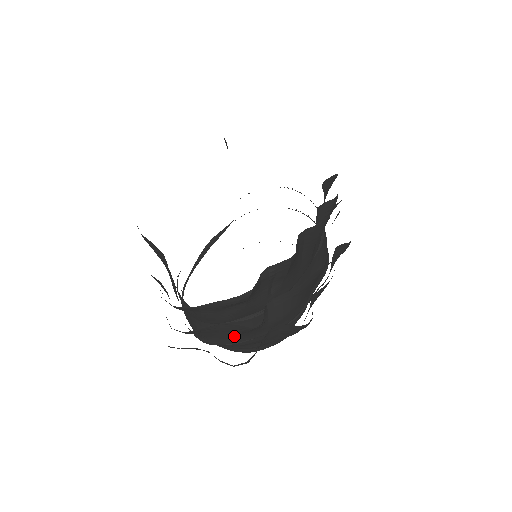
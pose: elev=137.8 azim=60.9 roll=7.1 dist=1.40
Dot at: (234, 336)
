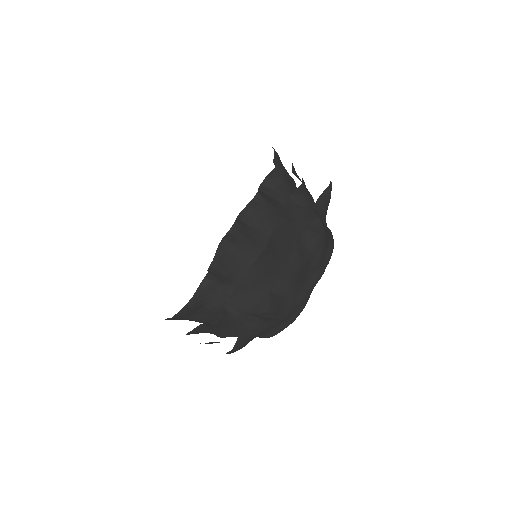
Dot at: (224, 330)
